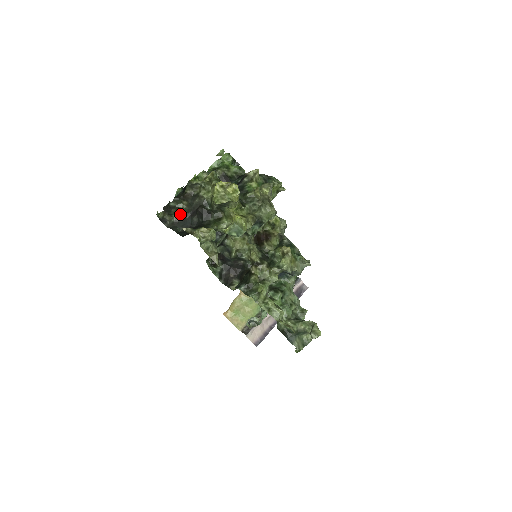
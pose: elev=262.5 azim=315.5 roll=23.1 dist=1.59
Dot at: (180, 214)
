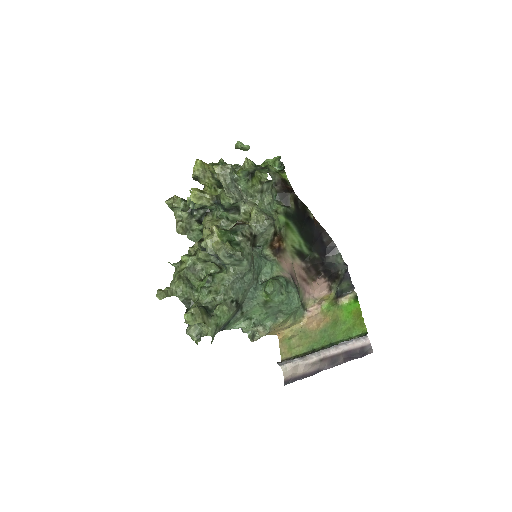
Dot at: occluded
